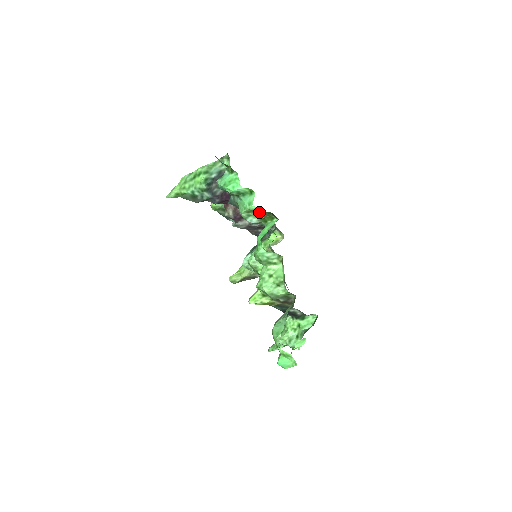
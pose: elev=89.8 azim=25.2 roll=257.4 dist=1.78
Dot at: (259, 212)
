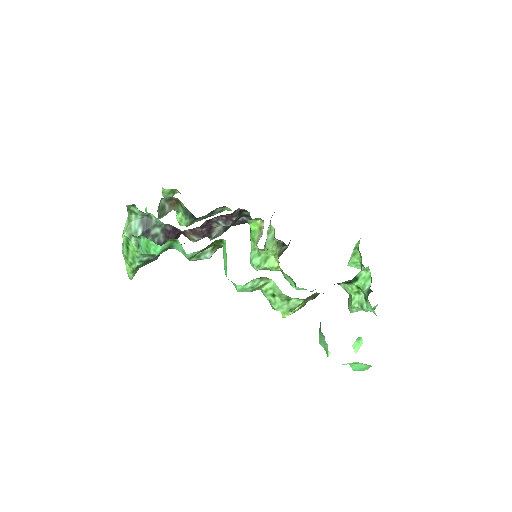
Dot at: (201, 251)
